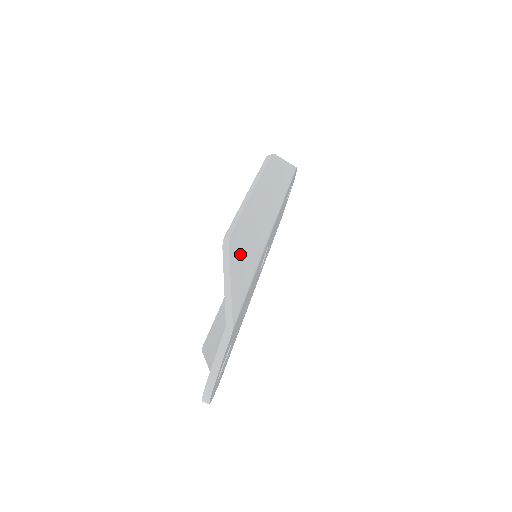
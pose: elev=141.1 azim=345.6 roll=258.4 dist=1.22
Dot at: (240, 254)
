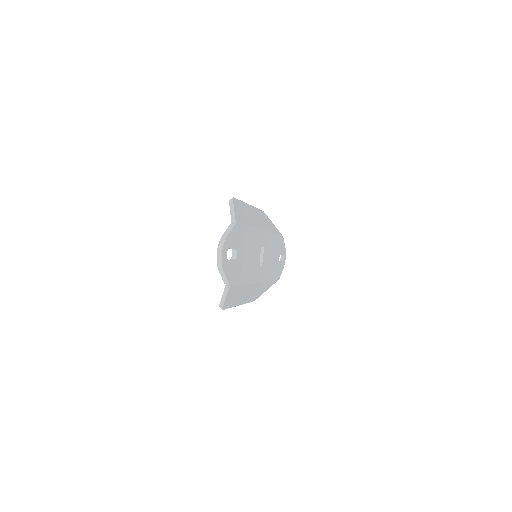
Dot at: (240, 209)
